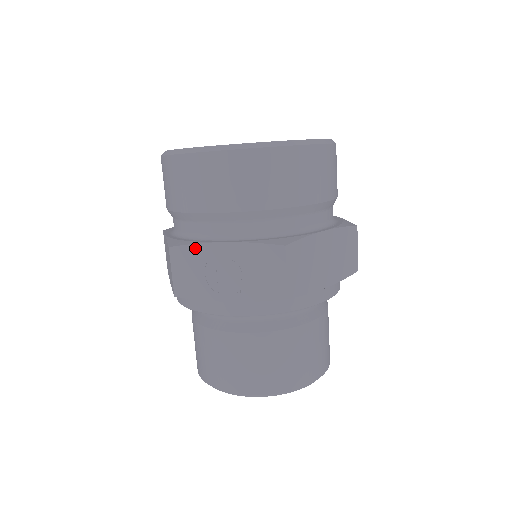
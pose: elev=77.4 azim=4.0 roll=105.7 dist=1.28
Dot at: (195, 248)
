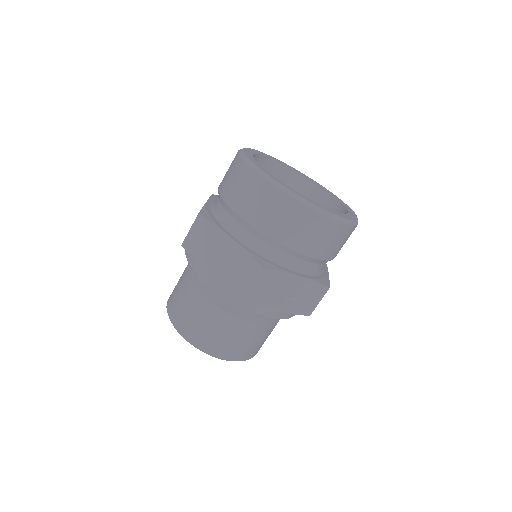
Dot at: (280, 274)
